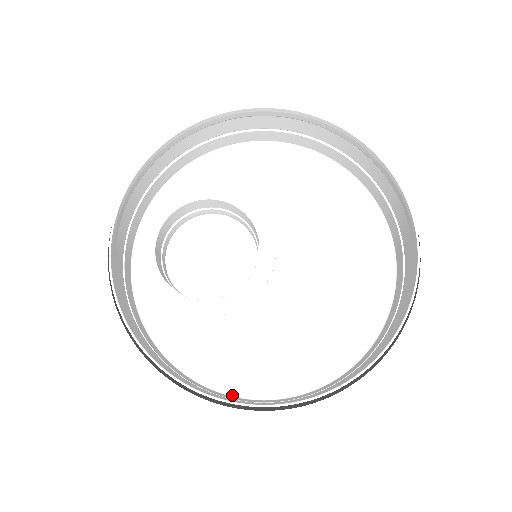
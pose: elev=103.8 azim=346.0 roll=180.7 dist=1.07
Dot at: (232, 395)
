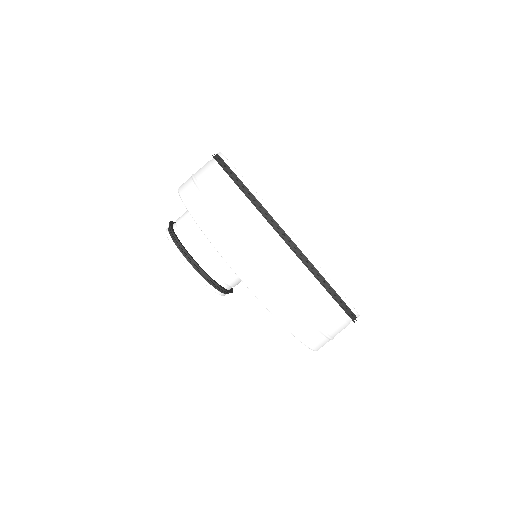
Dot at: (291, 333)
